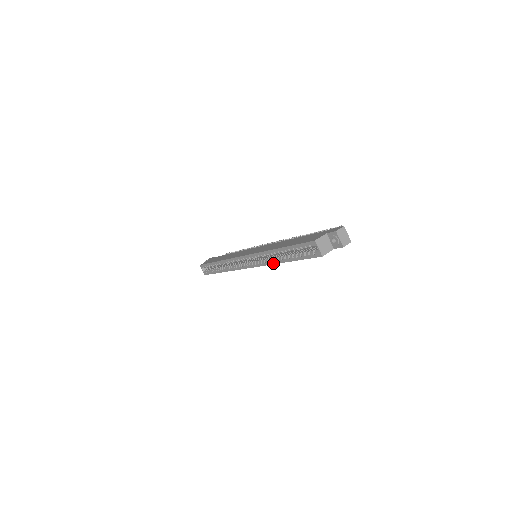
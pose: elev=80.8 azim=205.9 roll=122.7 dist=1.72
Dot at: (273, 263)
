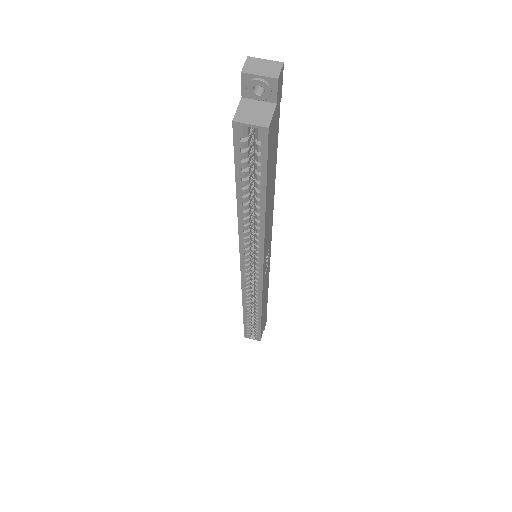
Dot at: (262, 234)
